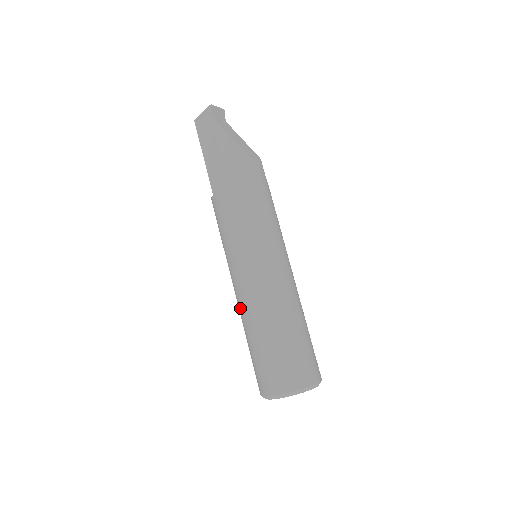
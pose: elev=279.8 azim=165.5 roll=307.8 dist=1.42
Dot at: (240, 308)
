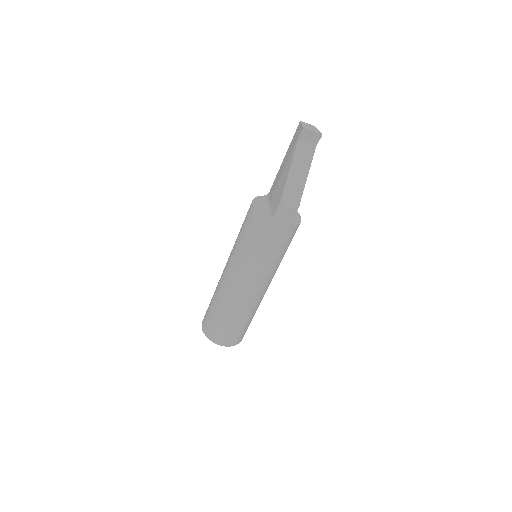
Dot at: occluded
